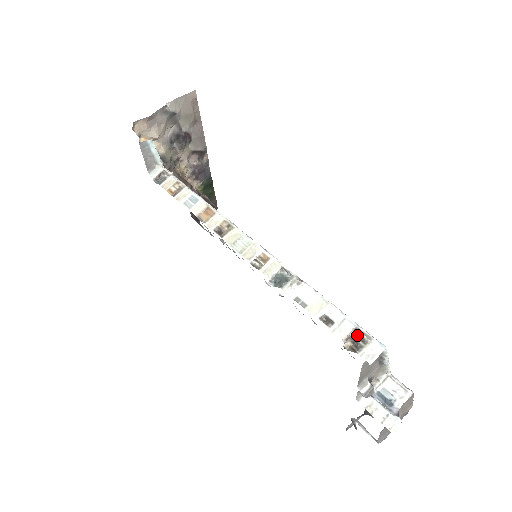
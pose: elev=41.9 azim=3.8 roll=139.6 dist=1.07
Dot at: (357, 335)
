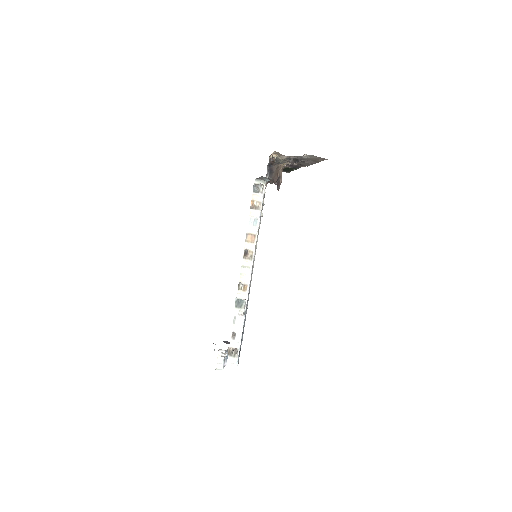
Dot at: (236, 350)
